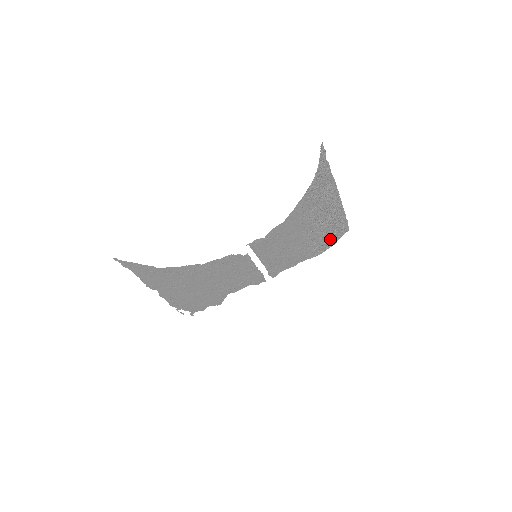
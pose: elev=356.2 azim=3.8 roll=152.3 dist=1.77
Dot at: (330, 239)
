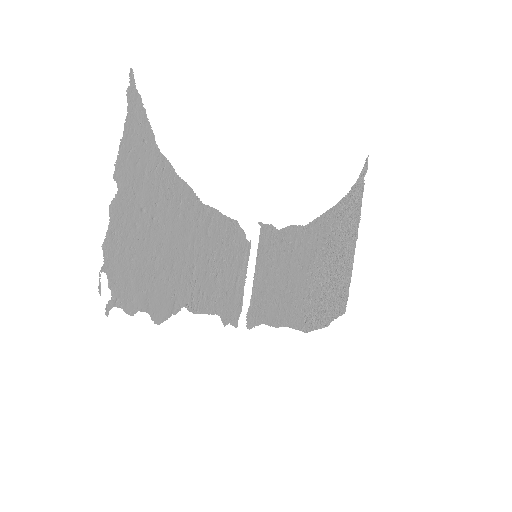
Dot at: (326, 311)
